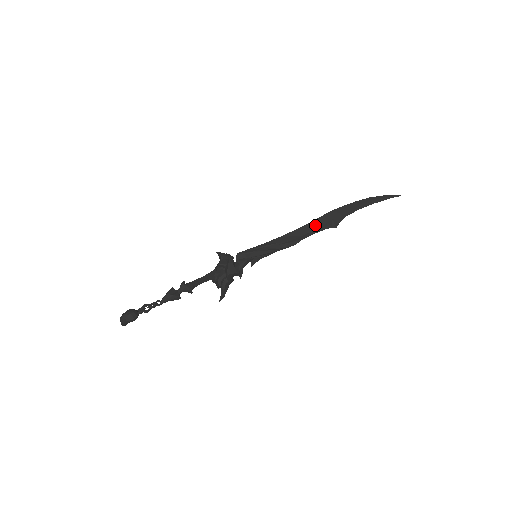
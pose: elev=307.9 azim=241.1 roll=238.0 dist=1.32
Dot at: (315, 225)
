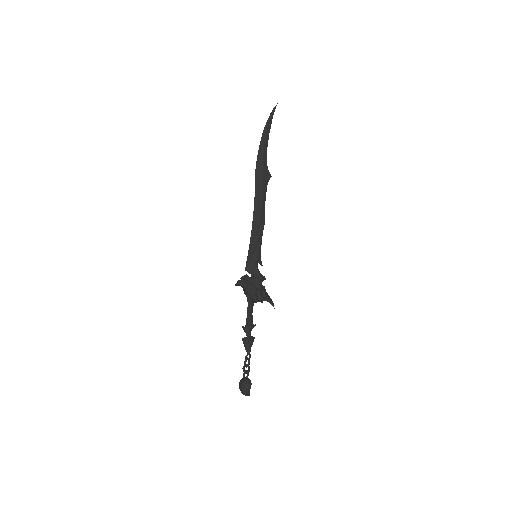
Dot at: (259, 192)
